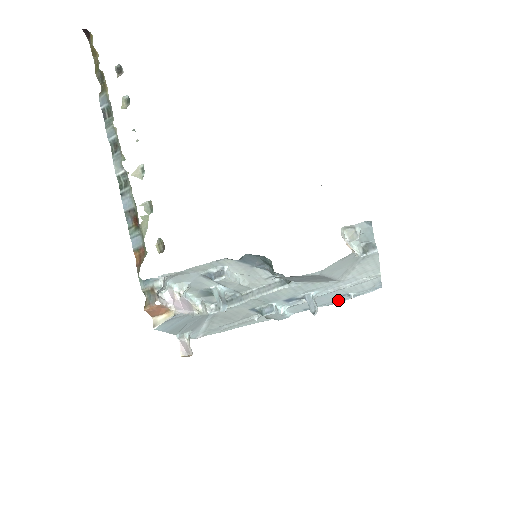
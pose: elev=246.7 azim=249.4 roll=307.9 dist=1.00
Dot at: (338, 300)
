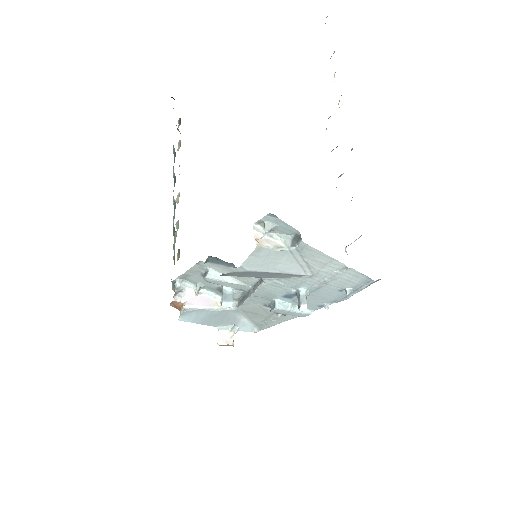
Dot at: (343, 296)
